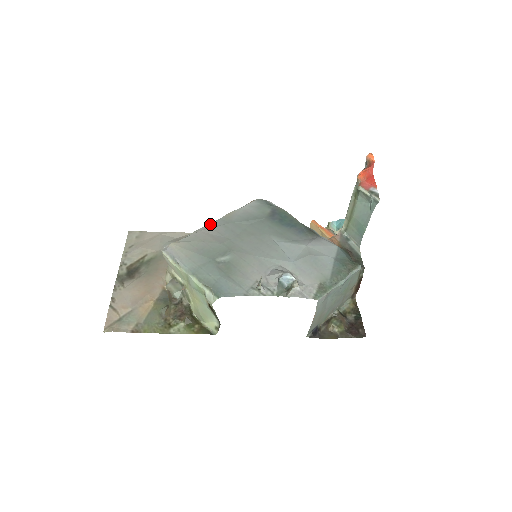
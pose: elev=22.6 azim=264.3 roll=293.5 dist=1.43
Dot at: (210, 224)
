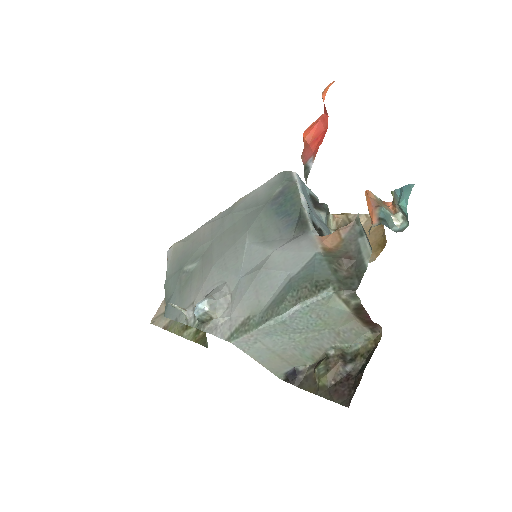
Dot at: (216, 216)
